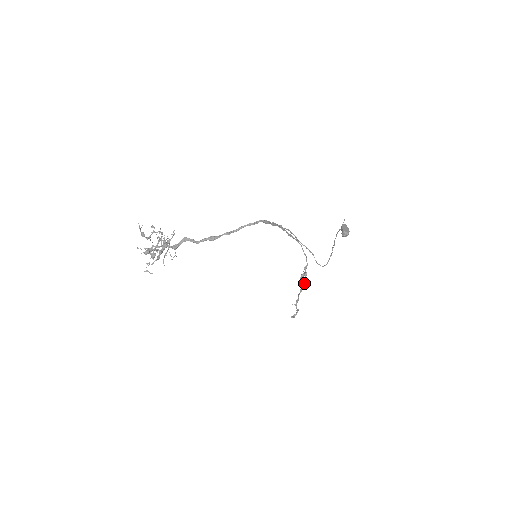
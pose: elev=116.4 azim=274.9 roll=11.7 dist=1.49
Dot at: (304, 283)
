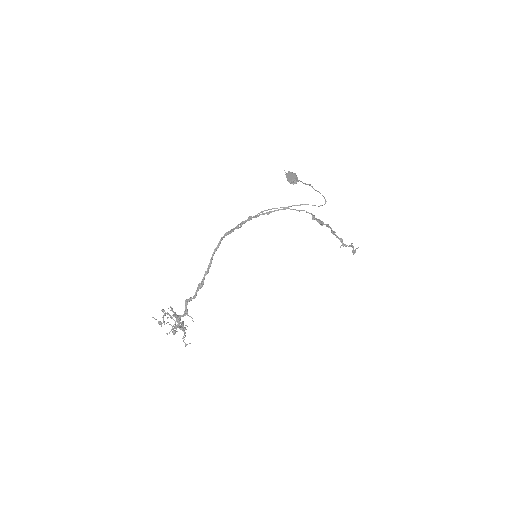
Dot at: (328, 227)
